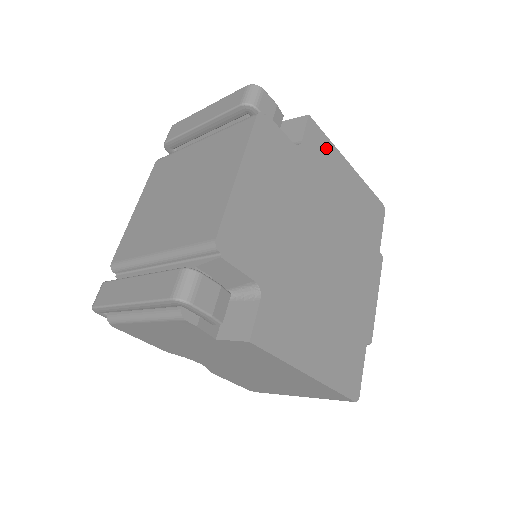
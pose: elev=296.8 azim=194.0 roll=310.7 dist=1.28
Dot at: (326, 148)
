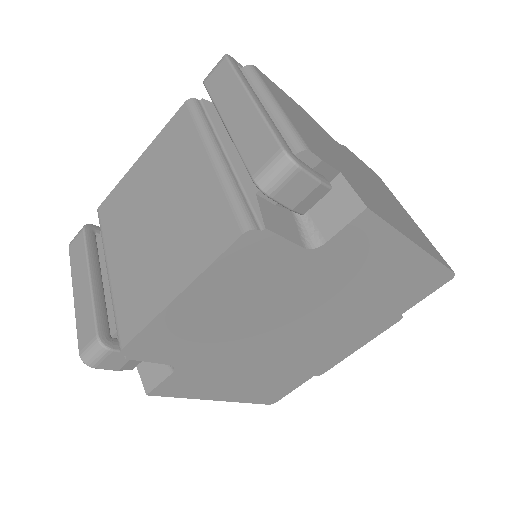
Dot at: (377, 239)
